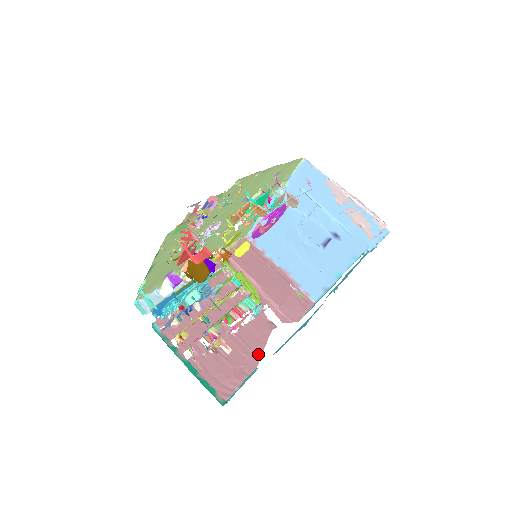
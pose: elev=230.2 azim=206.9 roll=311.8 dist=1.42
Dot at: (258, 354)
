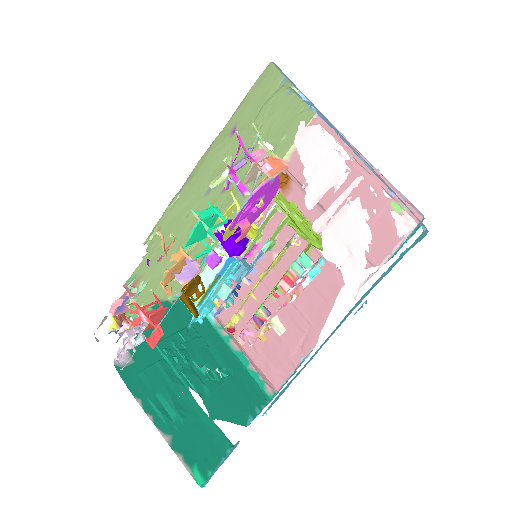
Dot at: (318, 328)
